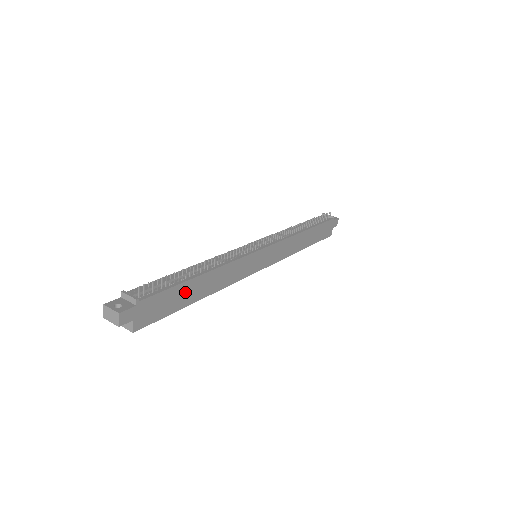
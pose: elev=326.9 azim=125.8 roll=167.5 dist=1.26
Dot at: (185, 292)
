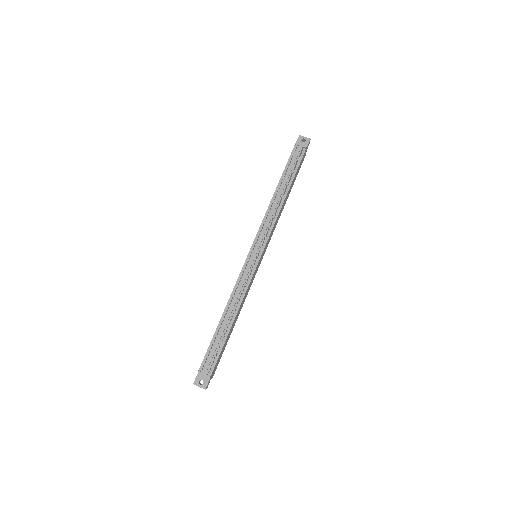
Dot at: (227, 338)
